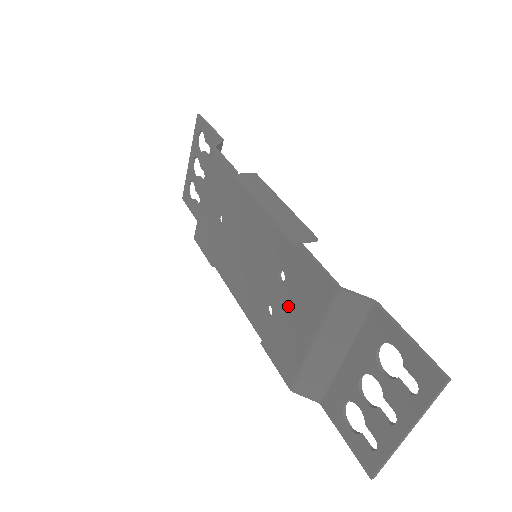
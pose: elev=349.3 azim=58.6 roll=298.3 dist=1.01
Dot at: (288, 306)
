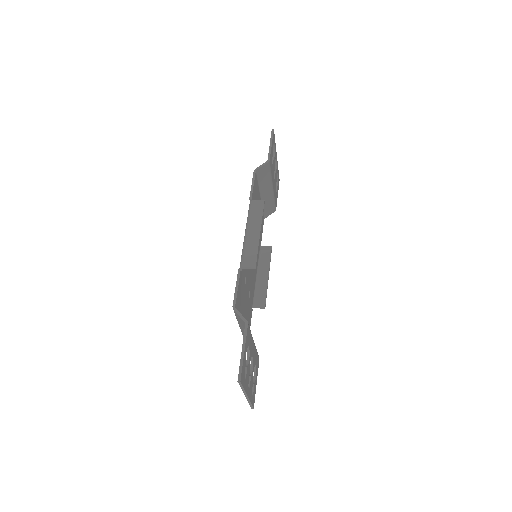
Dot at: occluded
